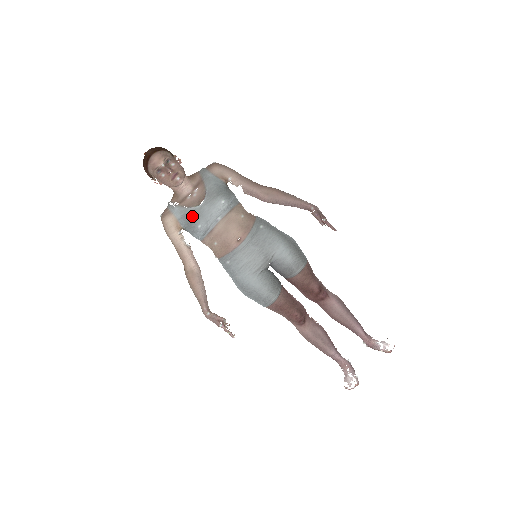
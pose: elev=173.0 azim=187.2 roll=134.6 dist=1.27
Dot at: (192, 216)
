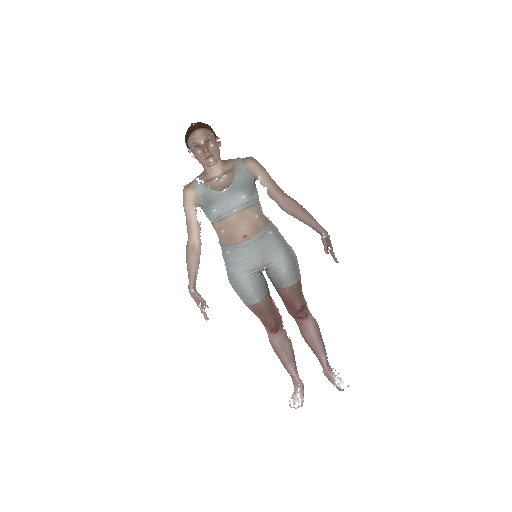
Dot at: (211, 199)
